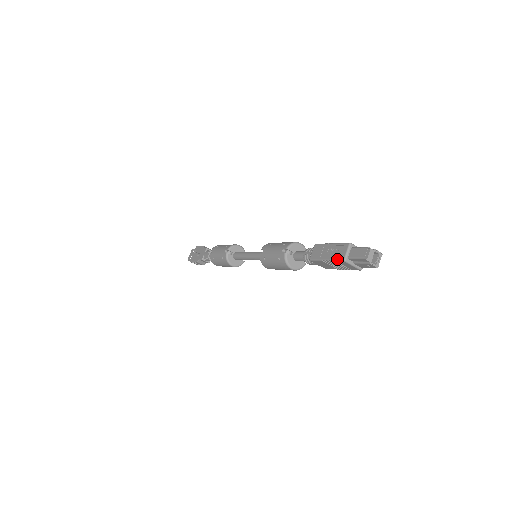
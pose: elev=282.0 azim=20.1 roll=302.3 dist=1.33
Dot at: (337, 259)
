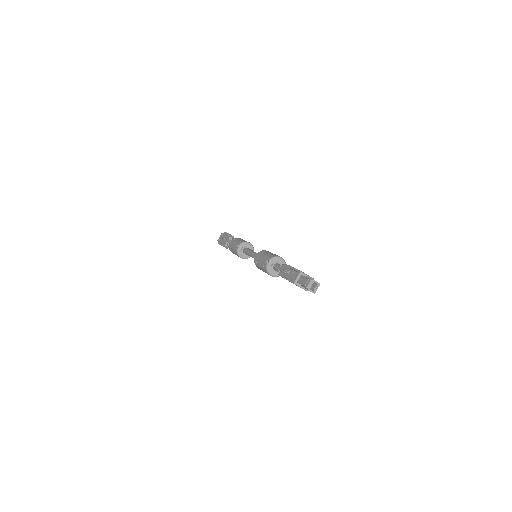
Dot at: (291, 281)
